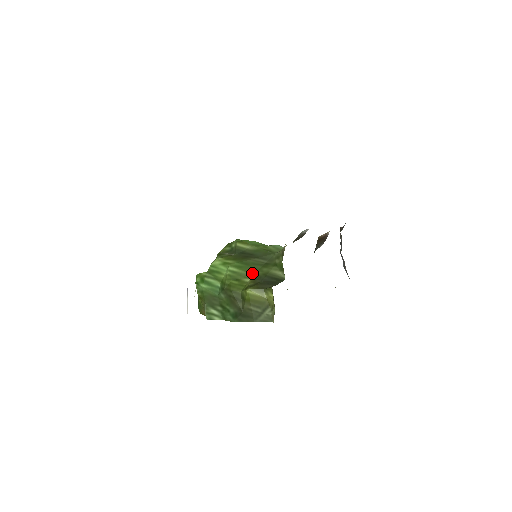
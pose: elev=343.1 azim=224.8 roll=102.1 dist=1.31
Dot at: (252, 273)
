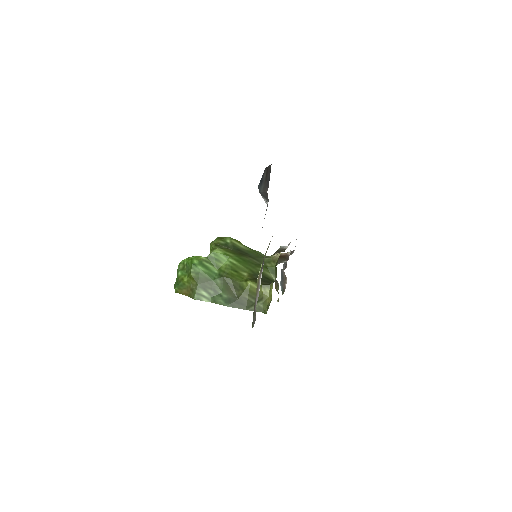
Dot at: (248, 269)
